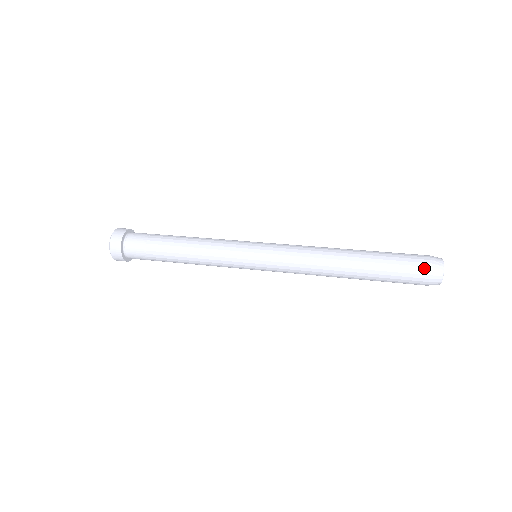
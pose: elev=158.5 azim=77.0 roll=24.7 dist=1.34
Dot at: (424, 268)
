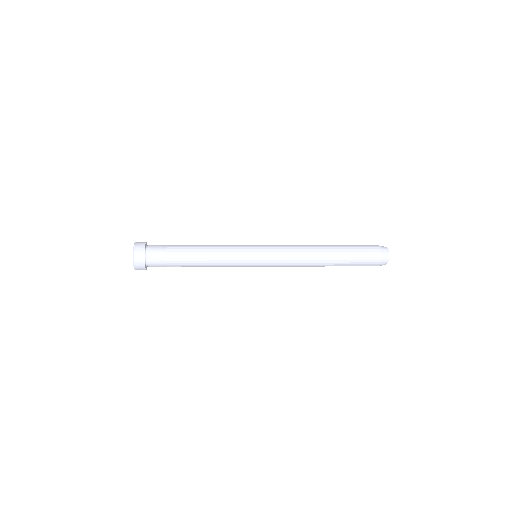
Dot at: (377, 255)
